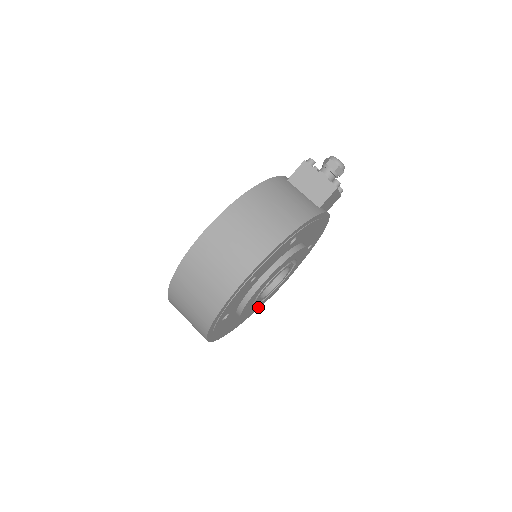
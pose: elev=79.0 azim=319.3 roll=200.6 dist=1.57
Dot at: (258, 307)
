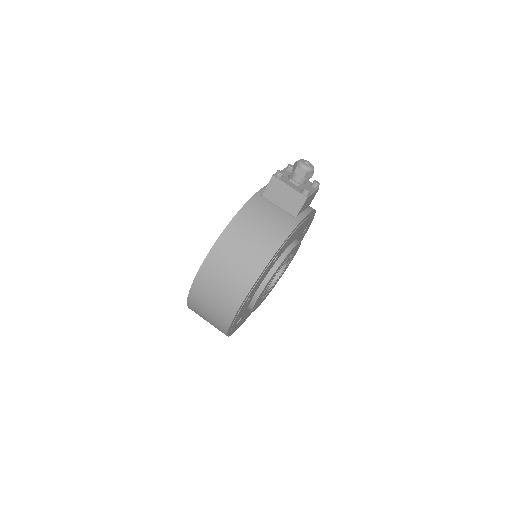
Dot at: occluded
